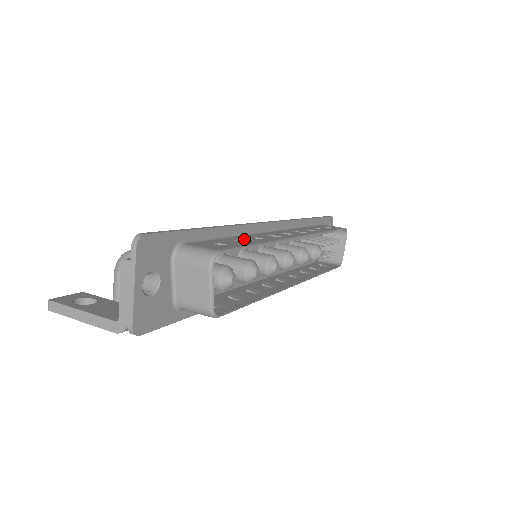
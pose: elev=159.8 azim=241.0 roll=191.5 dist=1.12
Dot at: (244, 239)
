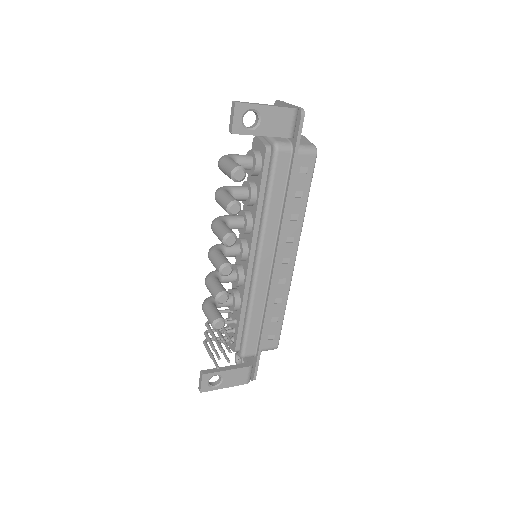
Dot at: occluded
